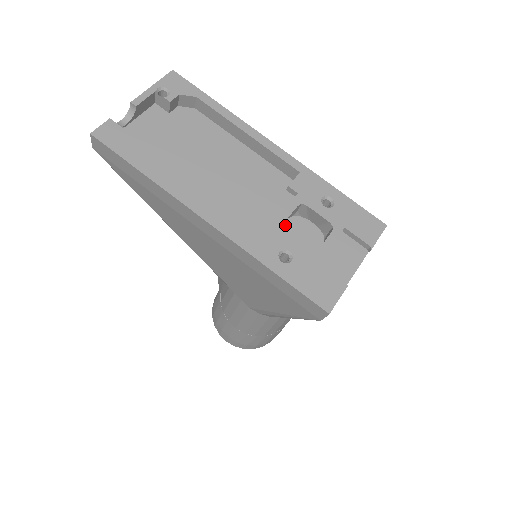
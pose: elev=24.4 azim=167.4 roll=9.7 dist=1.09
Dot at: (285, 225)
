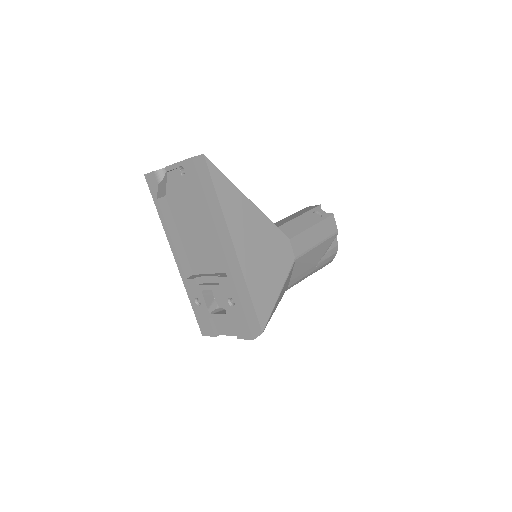
Dot at: occluded
